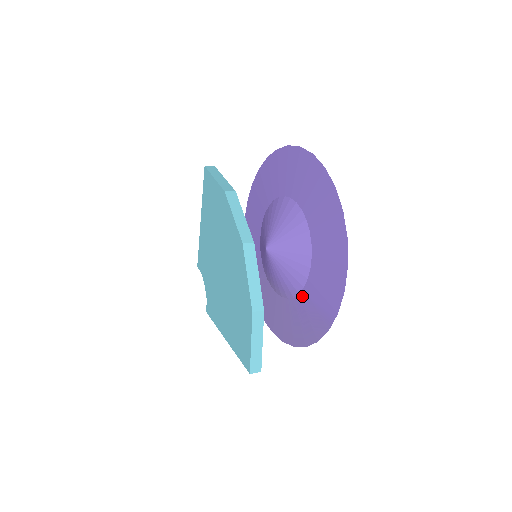
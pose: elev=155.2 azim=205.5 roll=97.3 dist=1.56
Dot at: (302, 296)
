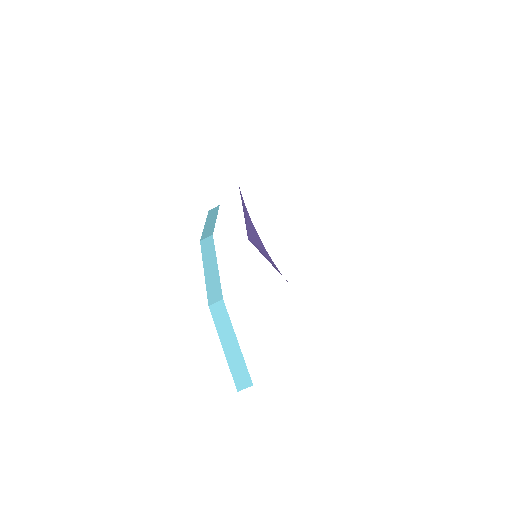
Dot at: occluded
